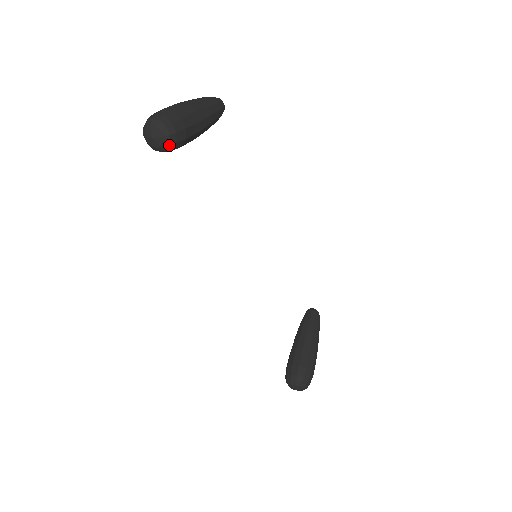
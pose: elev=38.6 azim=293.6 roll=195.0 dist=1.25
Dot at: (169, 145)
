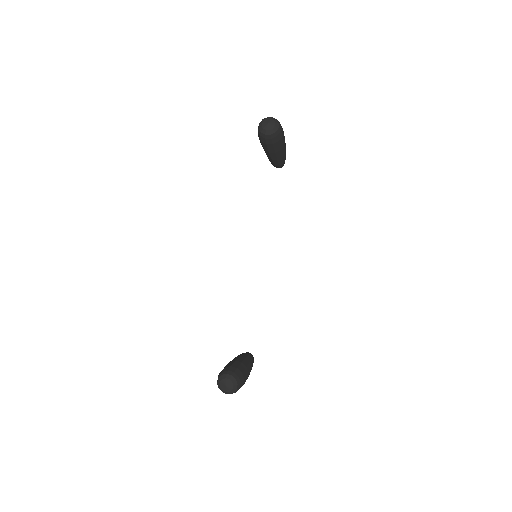
Dot at: (274, 133)
